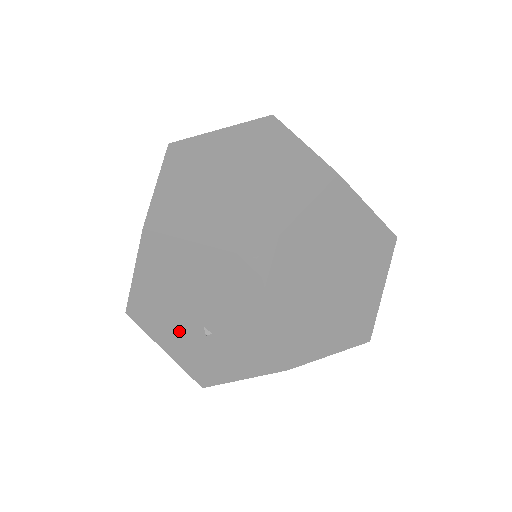
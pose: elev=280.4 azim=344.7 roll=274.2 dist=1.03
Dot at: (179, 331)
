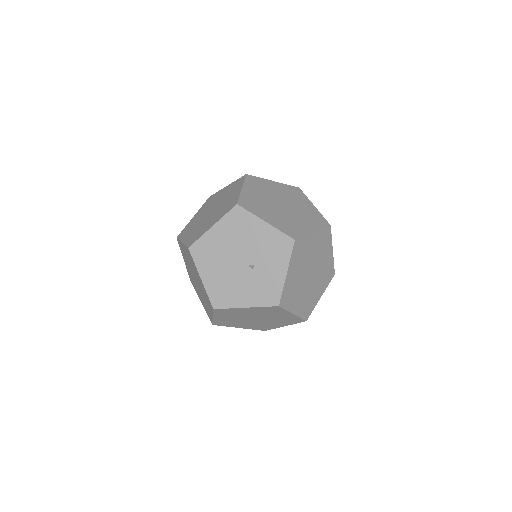
Dot at: (242, 284)
